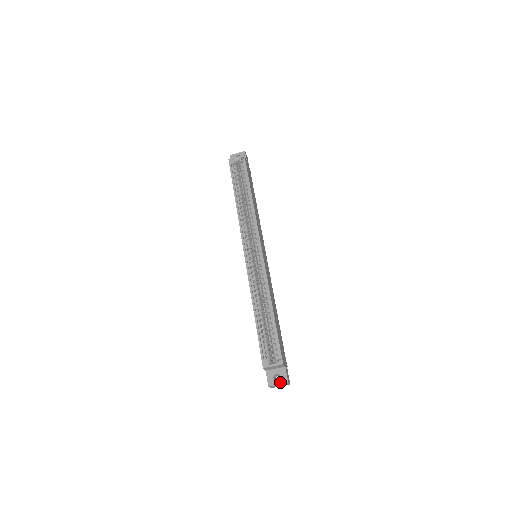
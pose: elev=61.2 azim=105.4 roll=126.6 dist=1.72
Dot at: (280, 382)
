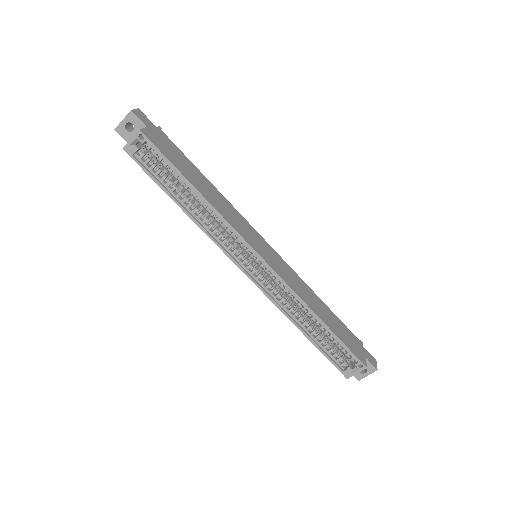
Dot at: (369, 373)
